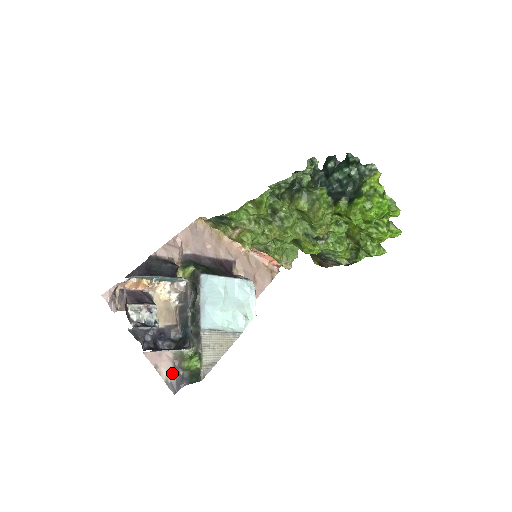
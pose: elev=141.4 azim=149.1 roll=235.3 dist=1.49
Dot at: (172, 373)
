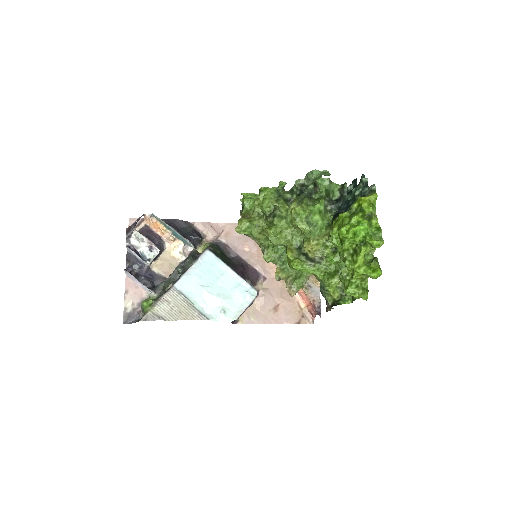
Dot at: (134, 306)
